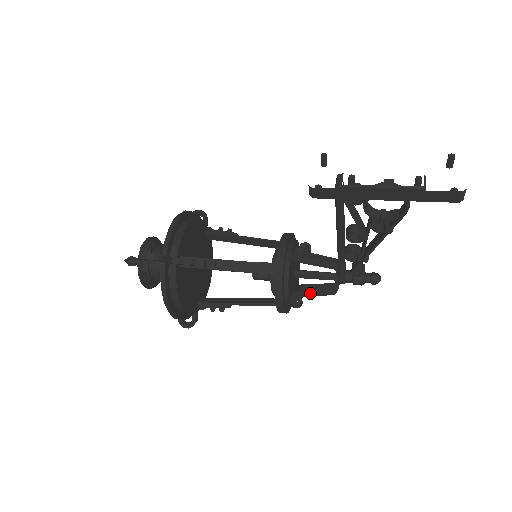
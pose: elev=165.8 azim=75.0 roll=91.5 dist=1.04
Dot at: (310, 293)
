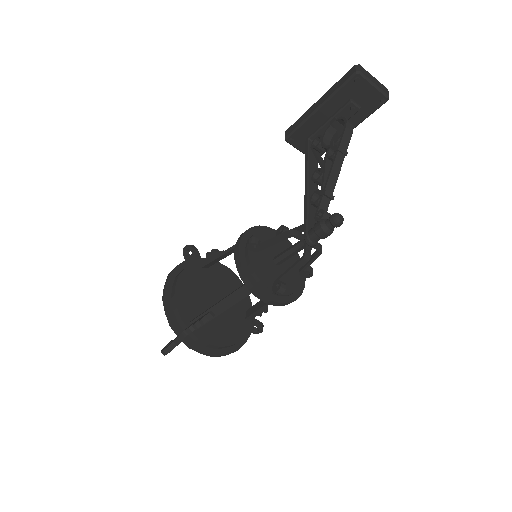
Dot at: (270, 239)
